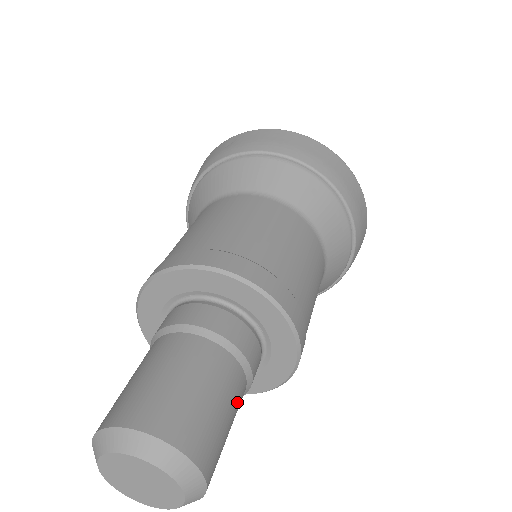
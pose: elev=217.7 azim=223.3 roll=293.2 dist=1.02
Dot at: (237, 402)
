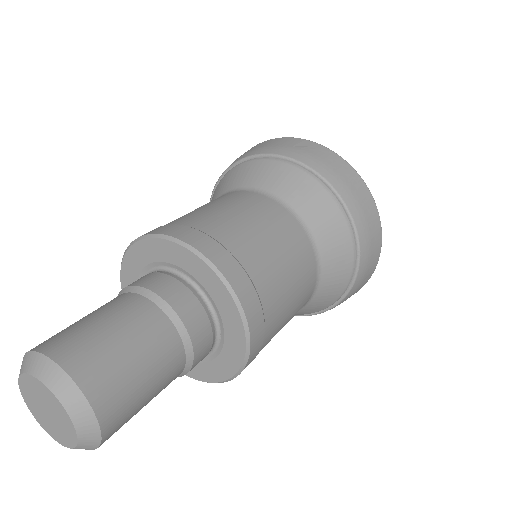
Dot at: (164, 388)
